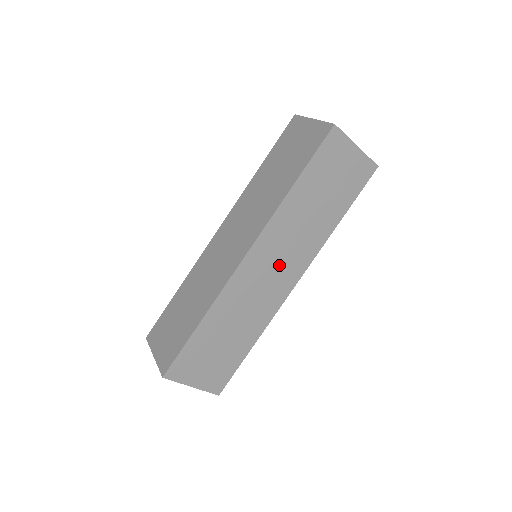
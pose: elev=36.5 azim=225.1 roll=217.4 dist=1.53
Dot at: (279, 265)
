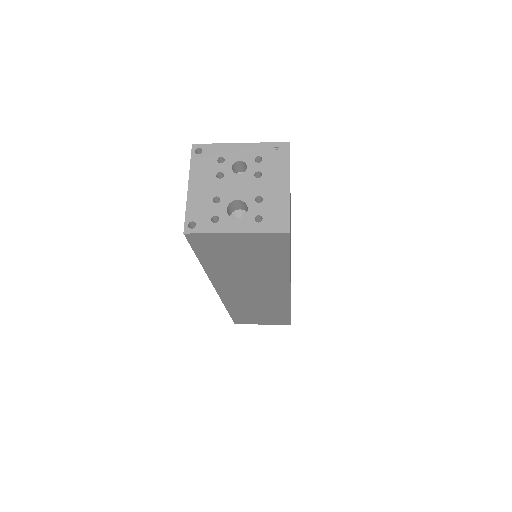
Dot at: (256, 290)
